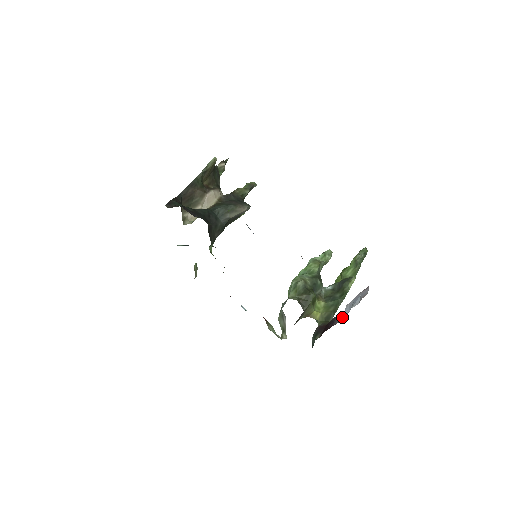
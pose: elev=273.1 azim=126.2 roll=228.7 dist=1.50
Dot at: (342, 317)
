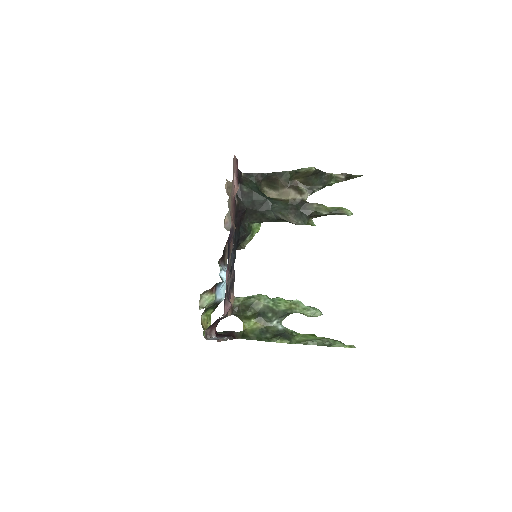
Dot at: (215, 337)
